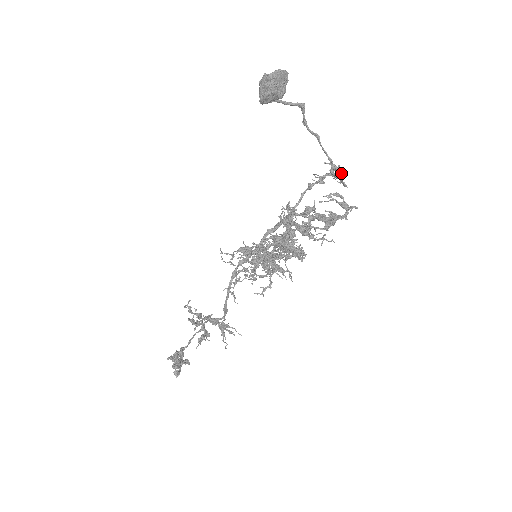
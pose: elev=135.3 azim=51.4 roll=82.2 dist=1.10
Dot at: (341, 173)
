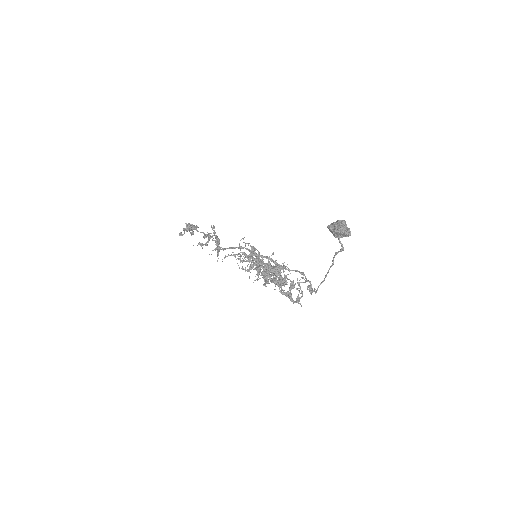
Dot at: (313, 291)
